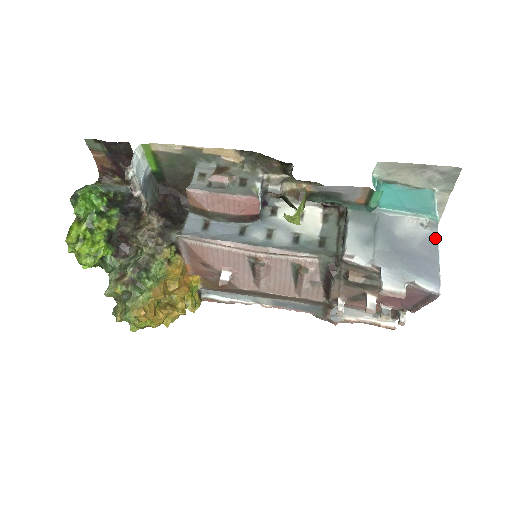
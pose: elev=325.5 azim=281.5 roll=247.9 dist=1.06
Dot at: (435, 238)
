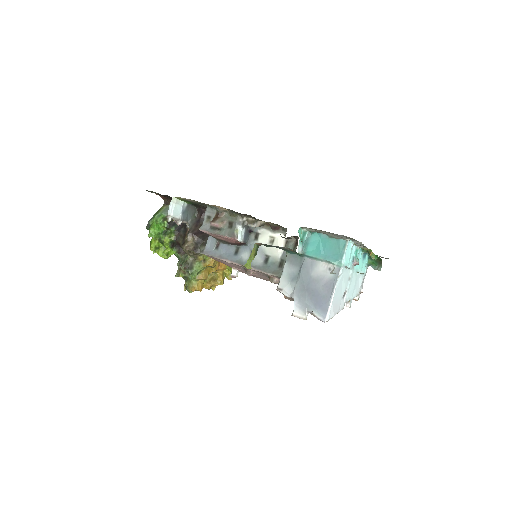
Dot at: (335, 281)
